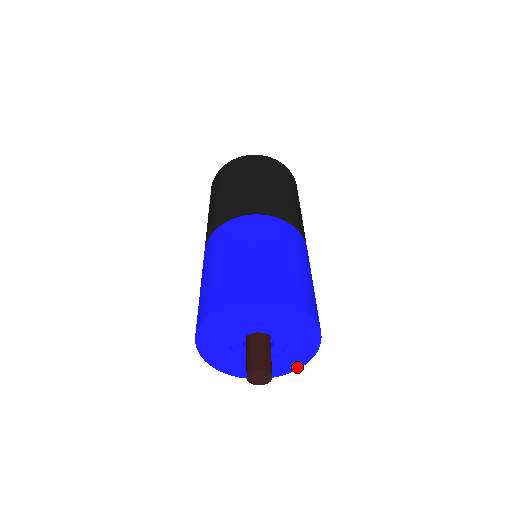
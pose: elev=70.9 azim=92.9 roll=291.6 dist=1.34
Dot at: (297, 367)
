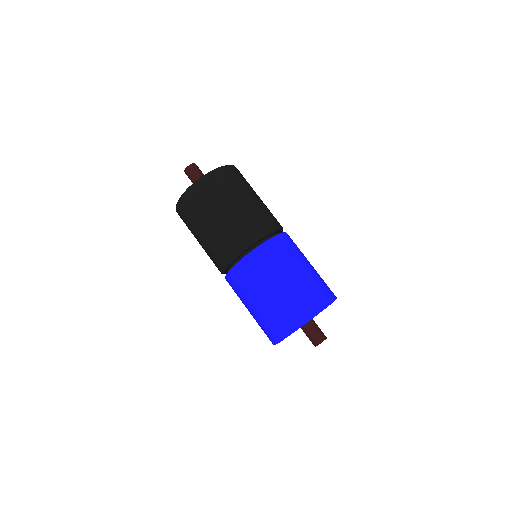
Dot at: occluded
